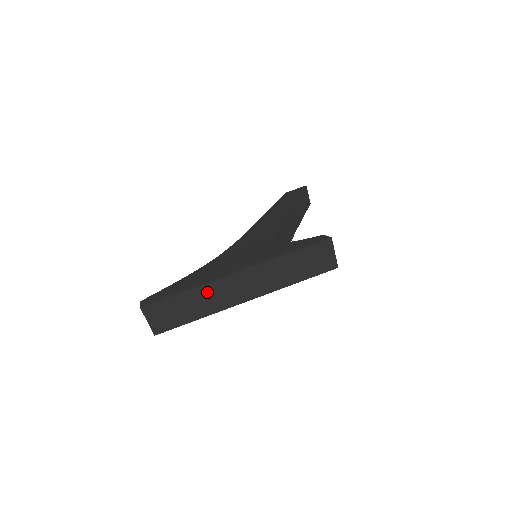
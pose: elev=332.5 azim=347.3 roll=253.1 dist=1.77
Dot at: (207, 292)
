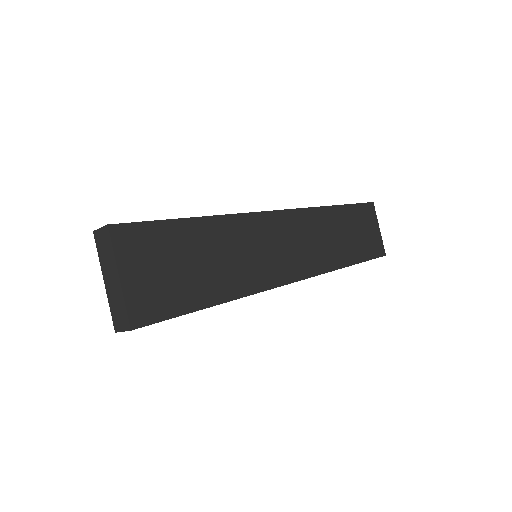
Dot at: (242, 235)
